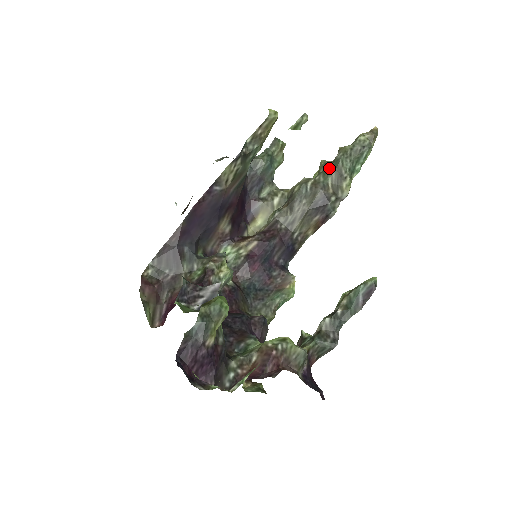
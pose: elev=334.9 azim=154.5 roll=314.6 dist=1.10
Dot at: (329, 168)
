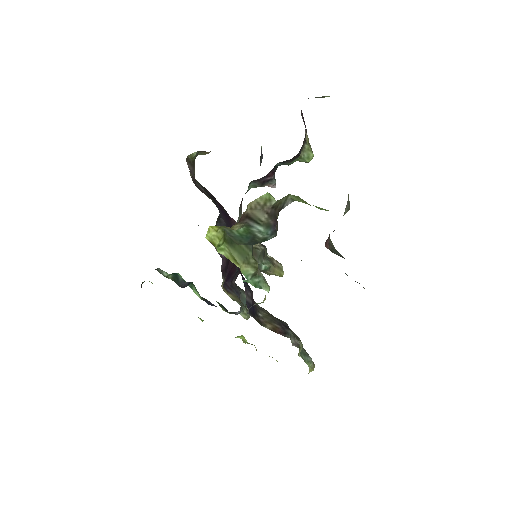
Dot at: occluded
